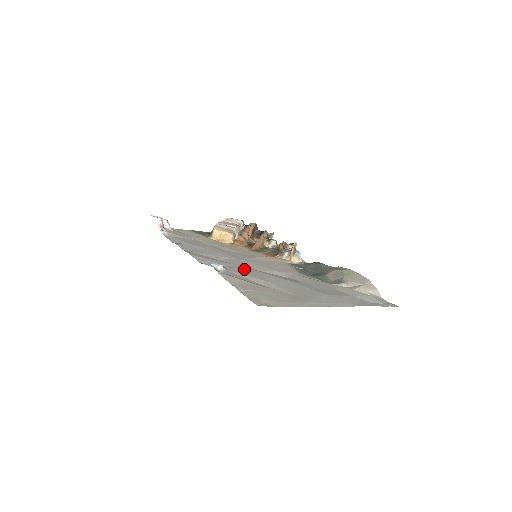
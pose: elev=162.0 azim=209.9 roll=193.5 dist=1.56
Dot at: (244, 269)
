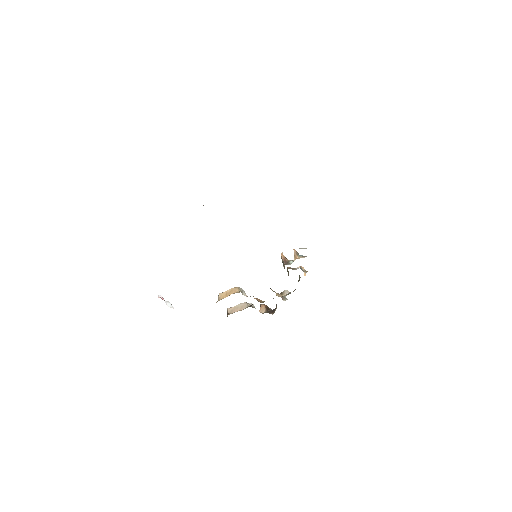
Dot at: occluded
